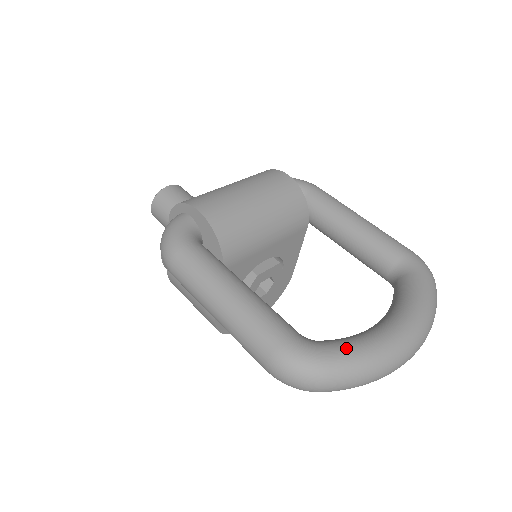
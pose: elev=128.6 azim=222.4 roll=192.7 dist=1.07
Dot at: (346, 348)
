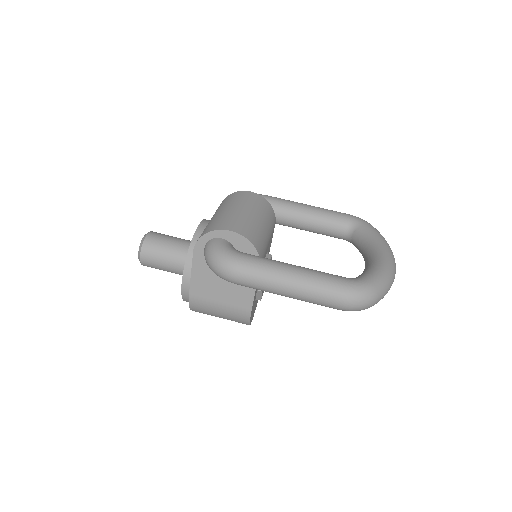
Dot at: (374, 273)
